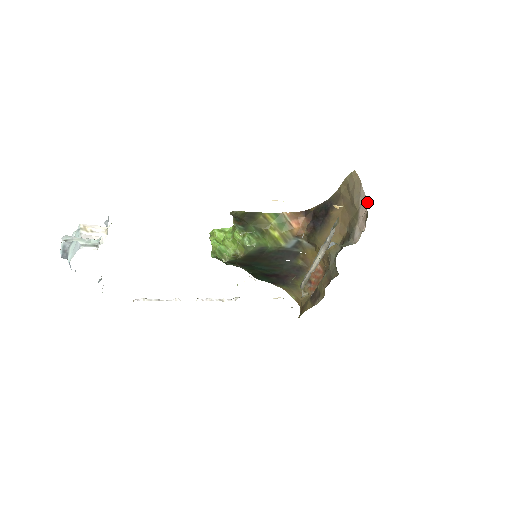
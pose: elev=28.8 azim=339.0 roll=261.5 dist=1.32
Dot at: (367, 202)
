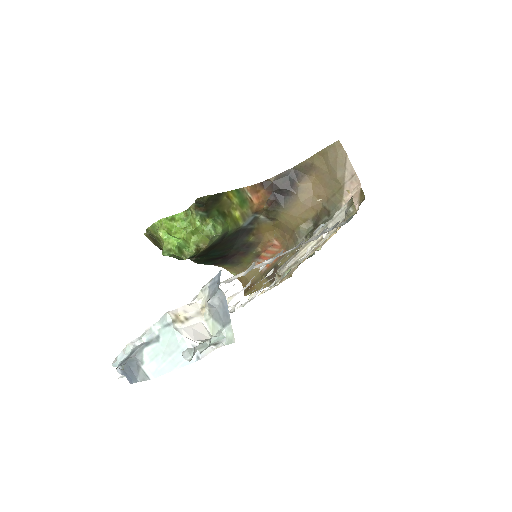
Dot at: (358, 178)
